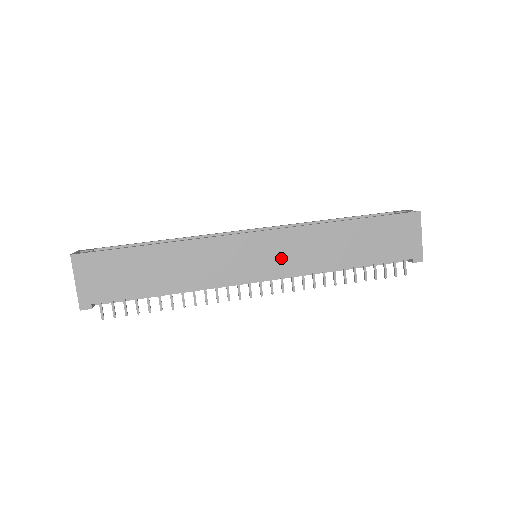
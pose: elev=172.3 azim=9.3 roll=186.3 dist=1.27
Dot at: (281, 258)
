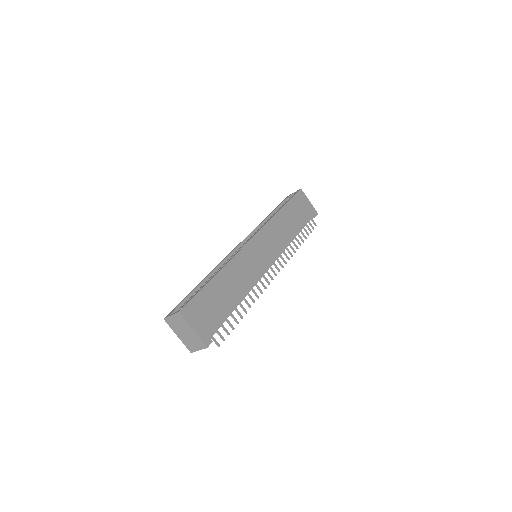
Dot at: (271, 246)
